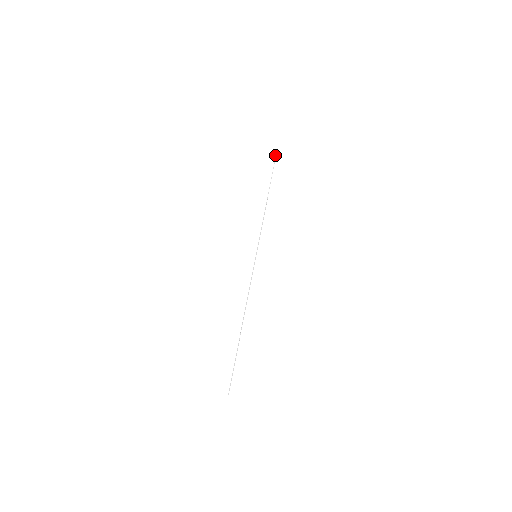
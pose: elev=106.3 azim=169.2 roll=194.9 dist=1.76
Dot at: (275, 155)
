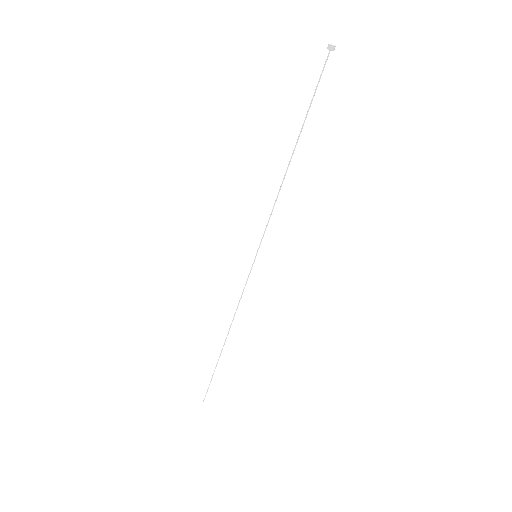
Dot at: (328, 48)
